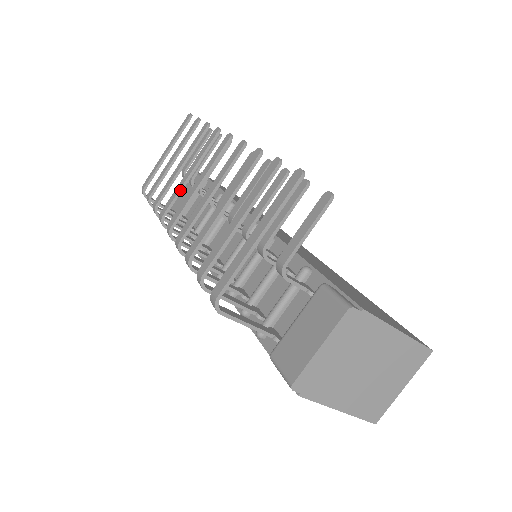
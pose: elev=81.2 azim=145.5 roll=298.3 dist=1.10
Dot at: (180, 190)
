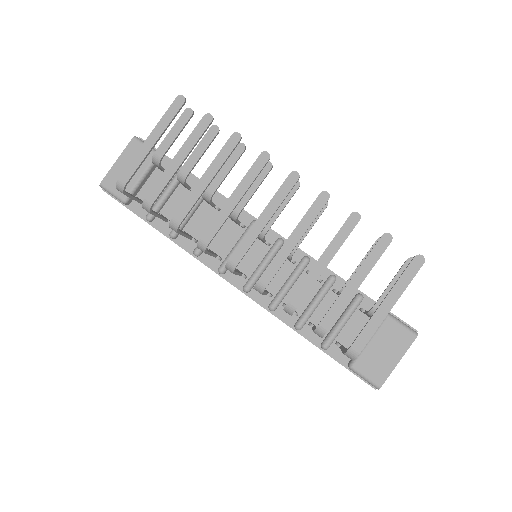
Dot at: occluded
